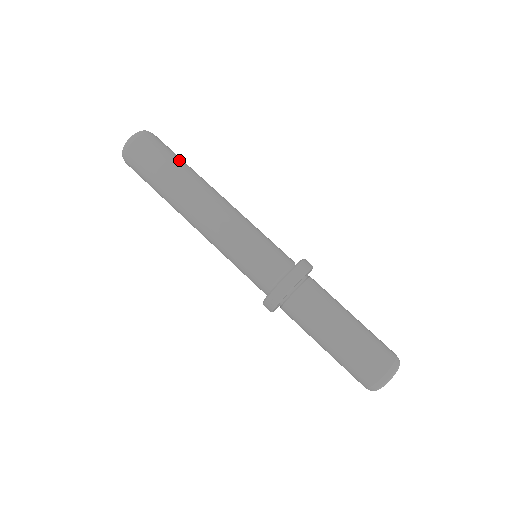
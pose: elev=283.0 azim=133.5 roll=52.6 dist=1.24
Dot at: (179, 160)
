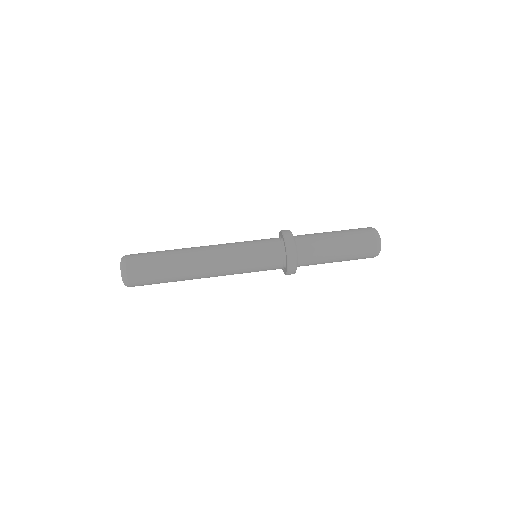
Dot at: (161, 256)
